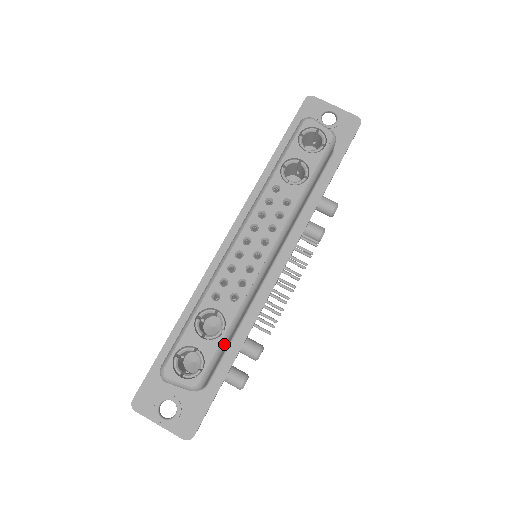
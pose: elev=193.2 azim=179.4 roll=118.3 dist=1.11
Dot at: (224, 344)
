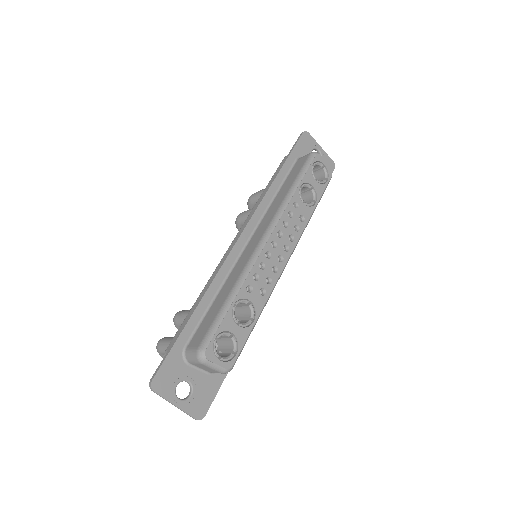
Dot at: occluded
